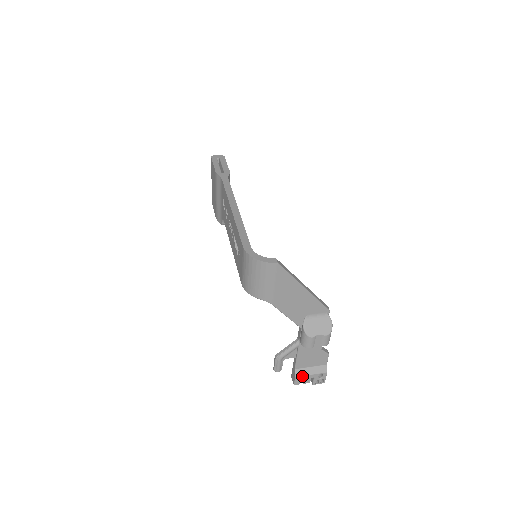
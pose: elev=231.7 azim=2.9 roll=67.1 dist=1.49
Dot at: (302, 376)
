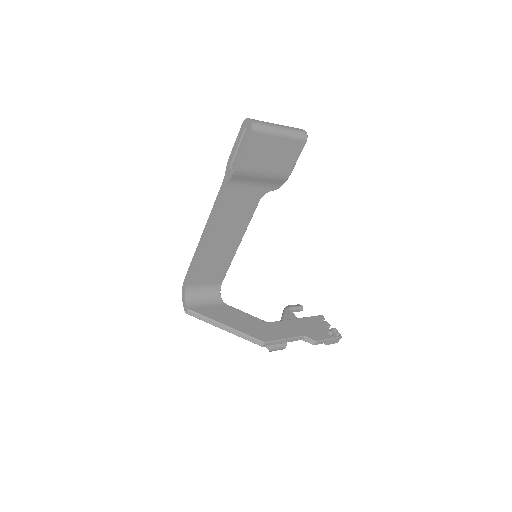
Dot at: occluded
